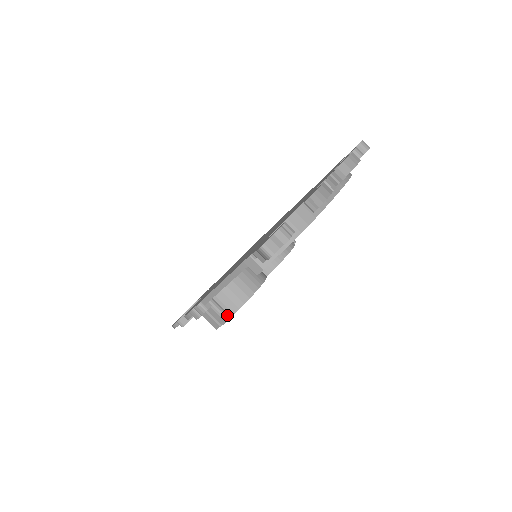
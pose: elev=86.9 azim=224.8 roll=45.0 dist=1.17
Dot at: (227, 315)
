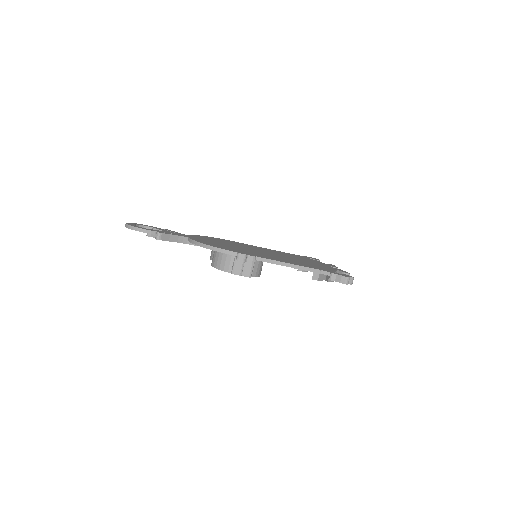
Dot at: (252, 274)
